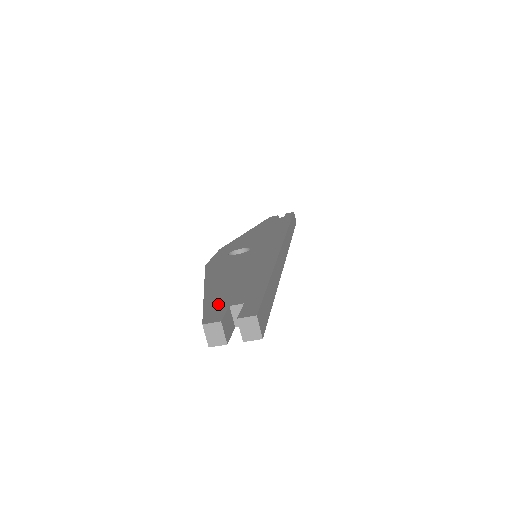
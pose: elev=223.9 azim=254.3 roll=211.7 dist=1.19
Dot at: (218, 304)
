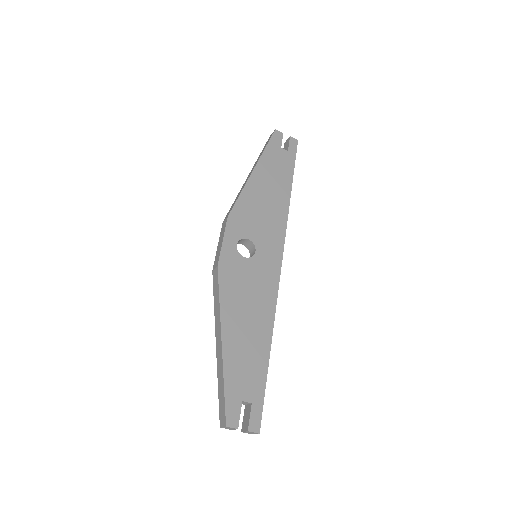
Dot at: (235, 392)
